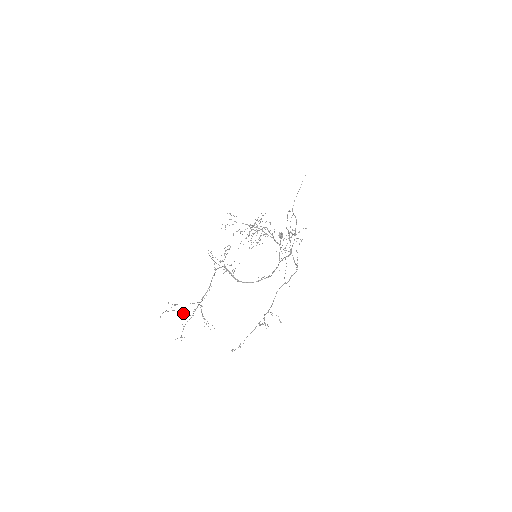
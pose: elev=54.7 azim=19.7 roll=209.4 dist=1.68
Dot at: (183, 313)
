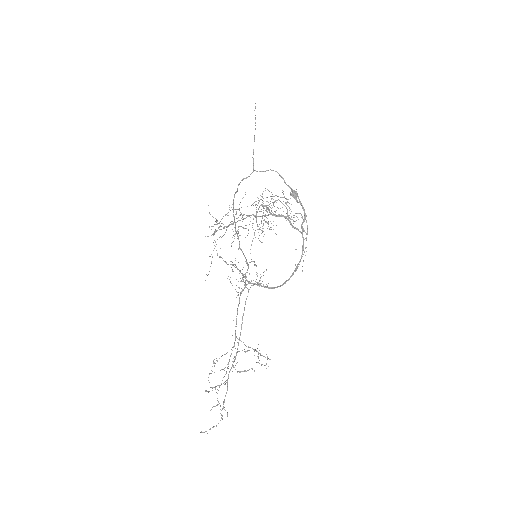
Dot at: (220, 370)
